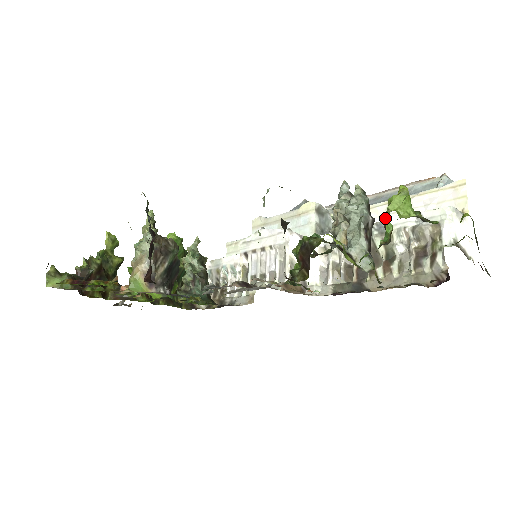
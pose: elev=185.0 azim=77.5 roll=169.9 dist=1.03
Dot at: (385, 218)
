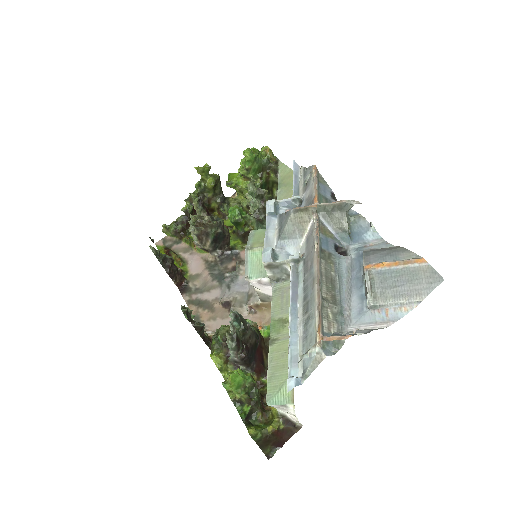
Dot at: occluded
